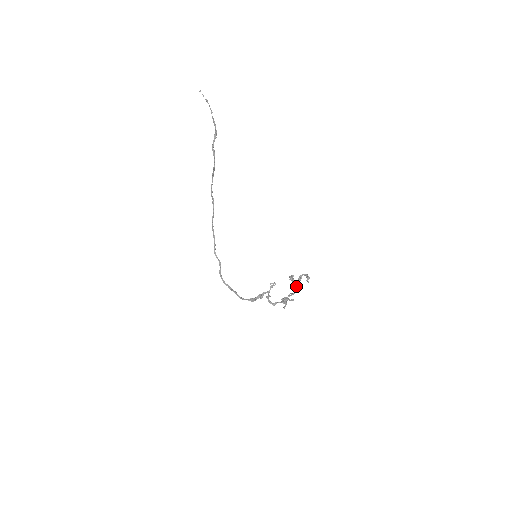
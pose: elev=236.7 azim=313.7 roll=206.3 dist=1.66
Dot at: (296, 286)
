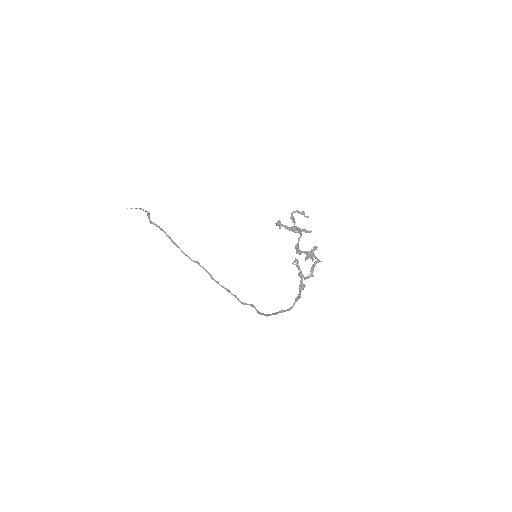
Dot at: occluded
